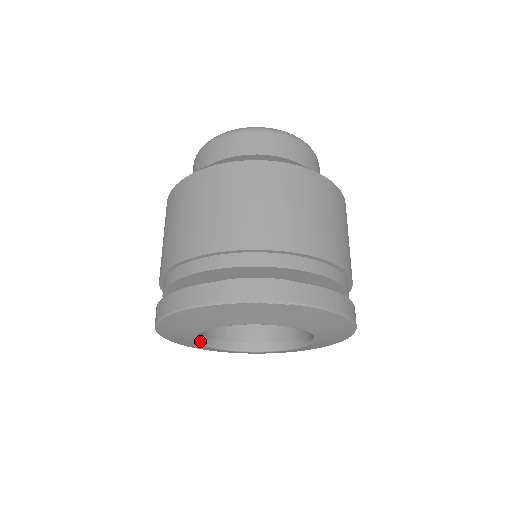
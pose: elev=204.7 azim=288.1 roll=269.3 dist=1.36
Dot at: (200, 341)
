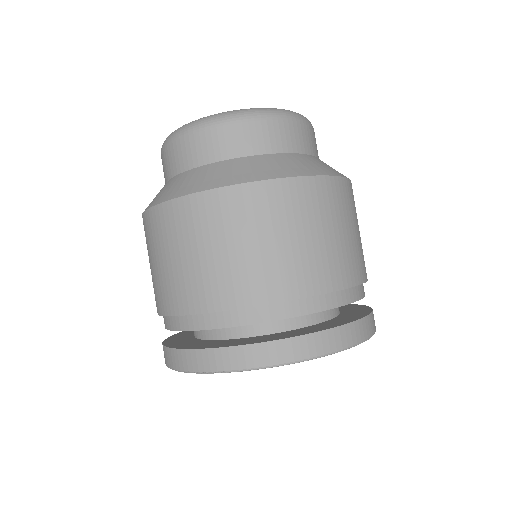
Dot at: occluded
